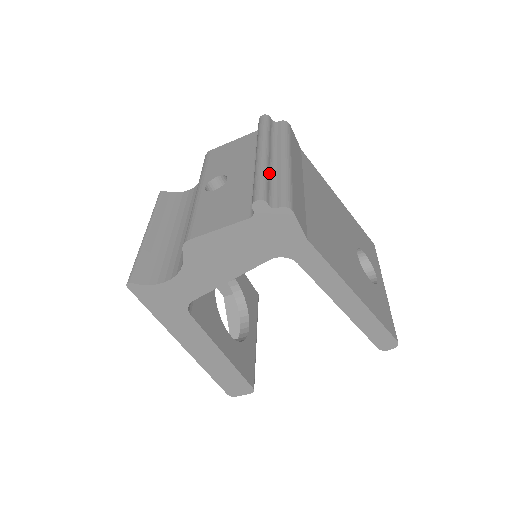
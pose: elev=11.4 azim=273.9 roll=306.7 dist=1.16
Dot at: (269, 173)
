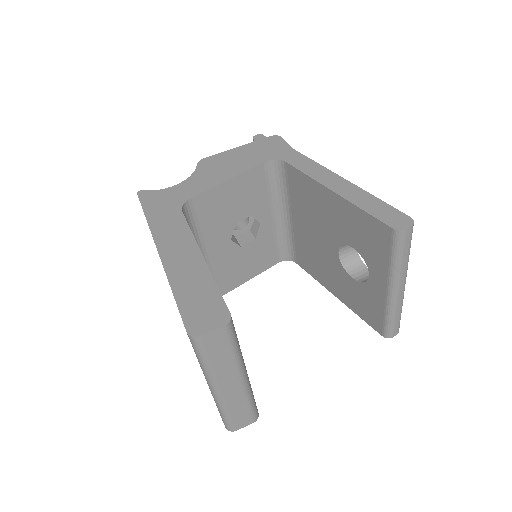
Dot at: occluded
